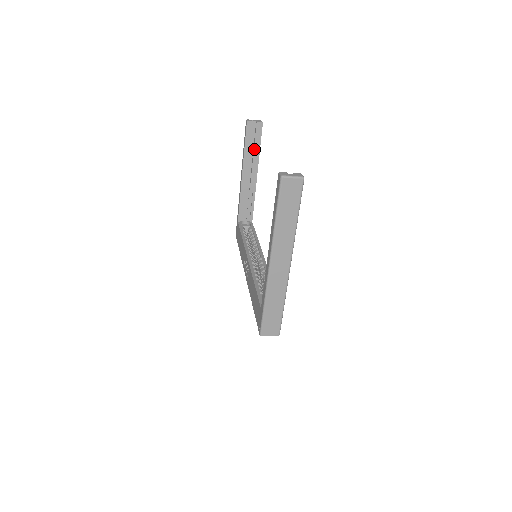
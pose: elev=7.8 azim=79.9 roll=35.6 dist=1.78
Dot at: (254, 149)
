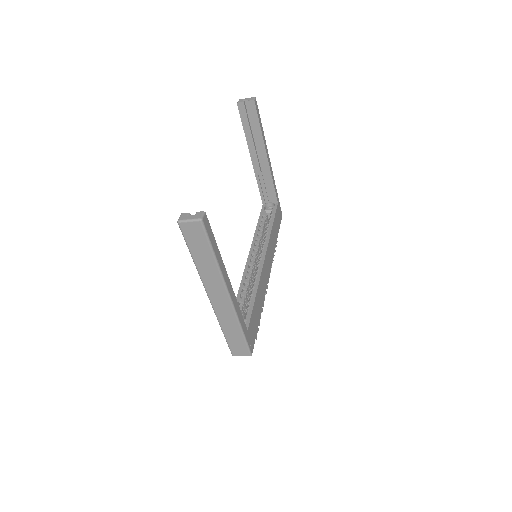
Dot at: (255, 130)
